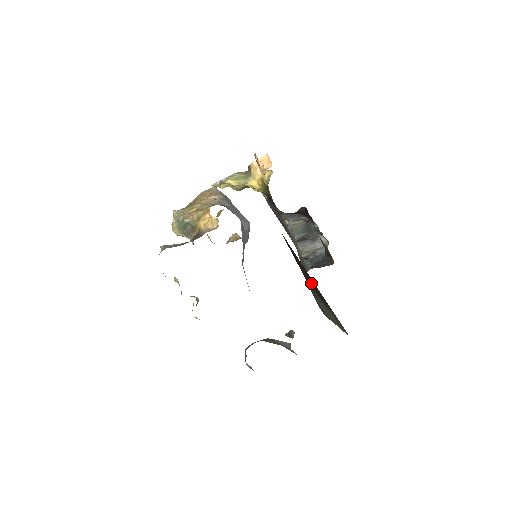
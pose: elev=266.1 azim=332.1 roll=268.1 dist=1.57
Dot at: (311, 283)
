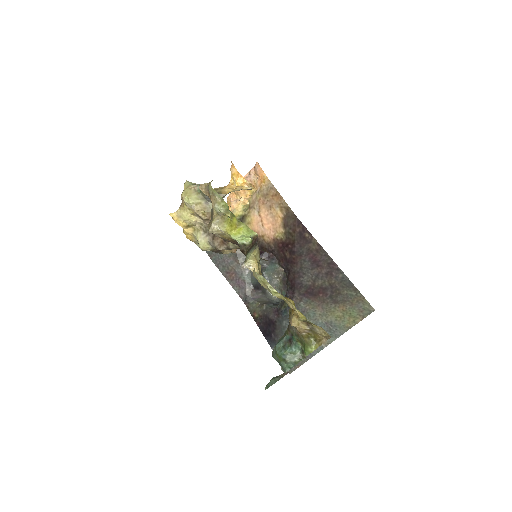
Dot at: (315, 280)
